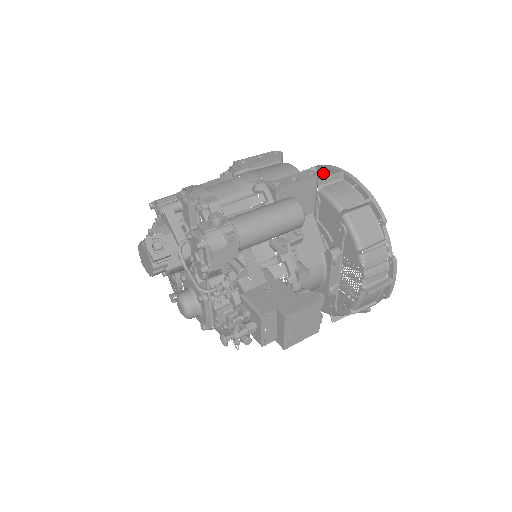
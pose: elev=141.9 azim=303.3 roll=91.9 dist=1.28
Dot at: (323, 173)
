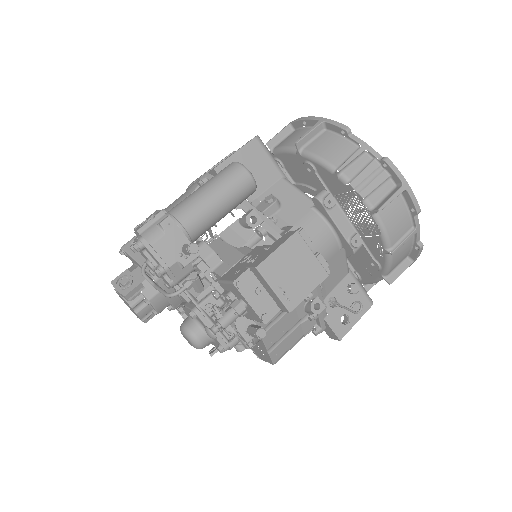
Dot at: occluded
